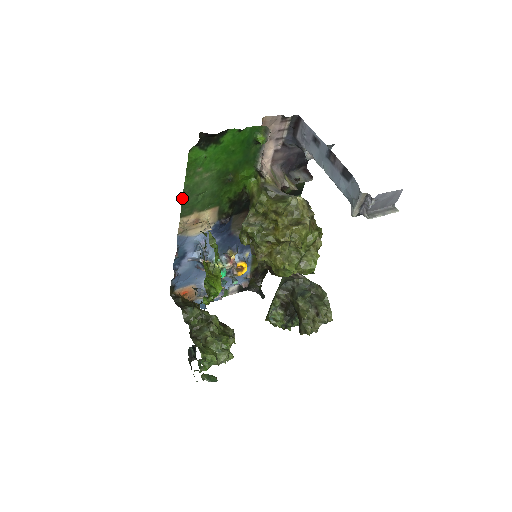
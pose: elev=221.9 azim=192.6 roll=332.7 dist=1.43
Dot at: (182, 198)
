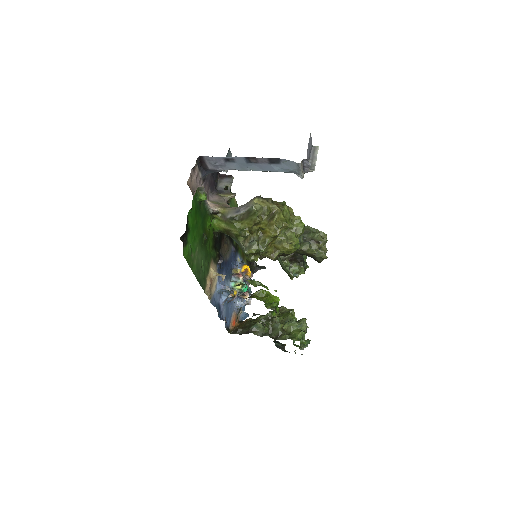
Dot at: occluded
